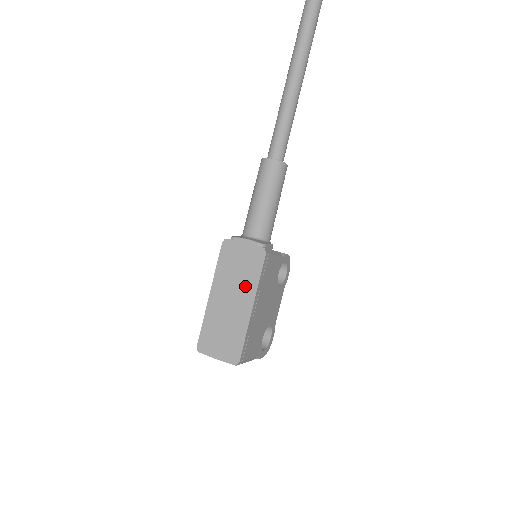
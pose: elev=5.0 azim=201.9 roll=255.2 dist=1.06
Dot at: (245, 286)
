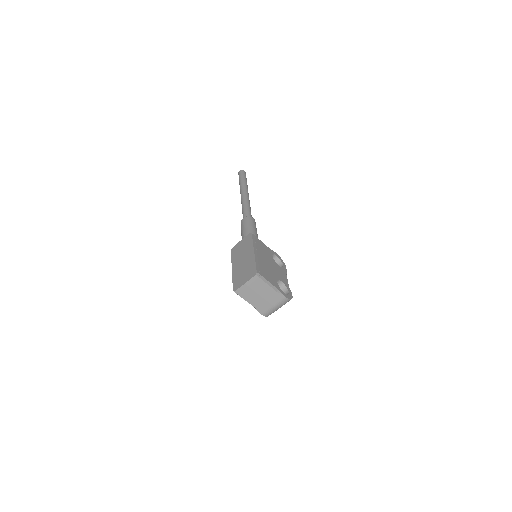
Dot at: (247, 250)
